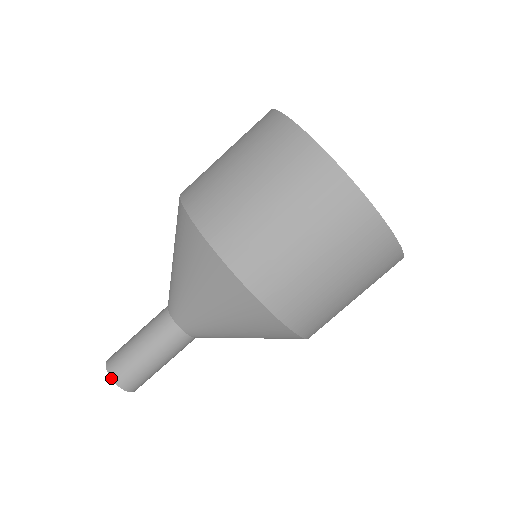
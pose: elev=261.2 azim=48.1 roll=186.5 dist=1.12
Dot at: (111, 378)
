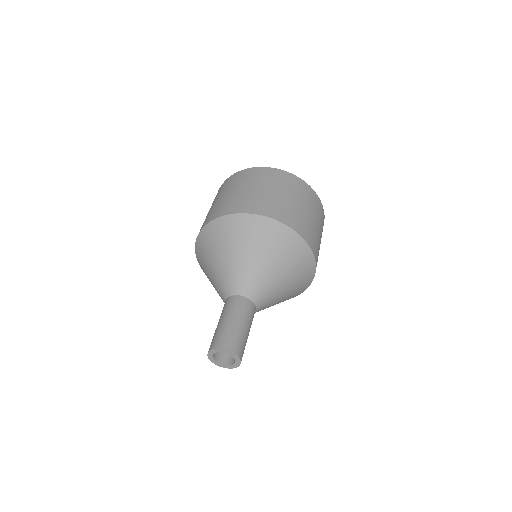
Dot at: (231, 351)
